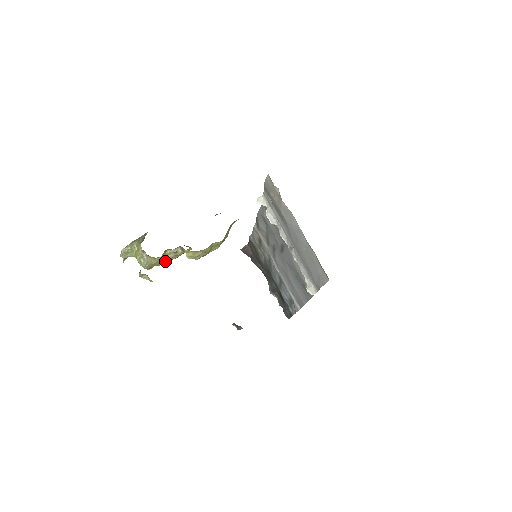
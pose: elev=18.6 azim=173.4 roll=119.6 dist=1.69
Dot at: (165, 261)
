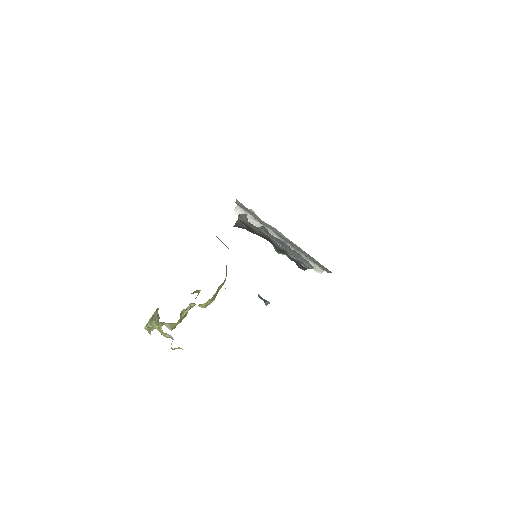
Dot at: (184, 317)
